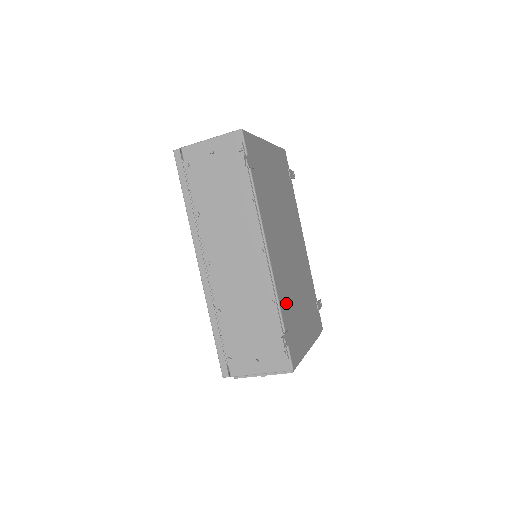
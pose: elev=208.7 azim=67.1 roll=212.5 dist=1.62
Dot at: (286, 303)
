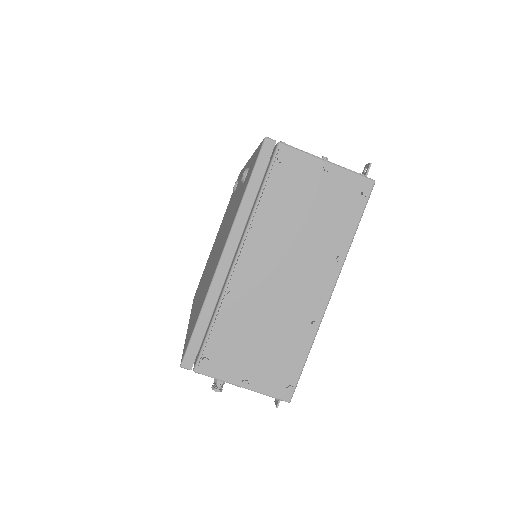
Dot at: occluded
